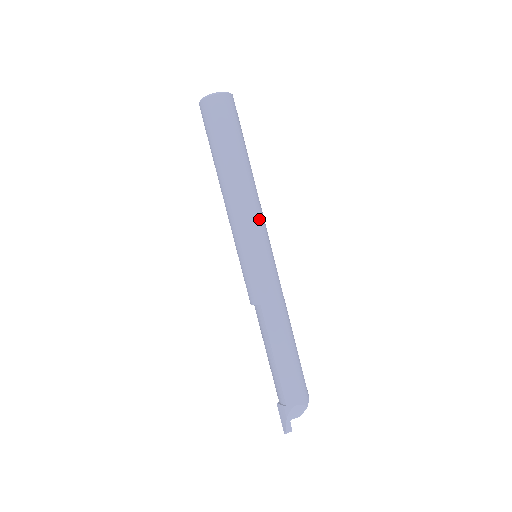
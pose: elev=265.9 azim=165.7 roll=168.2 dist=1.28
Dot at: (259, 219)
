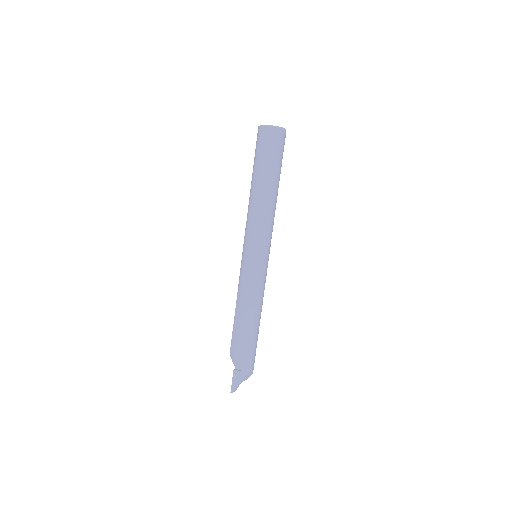
Dot at: (272, 231)
